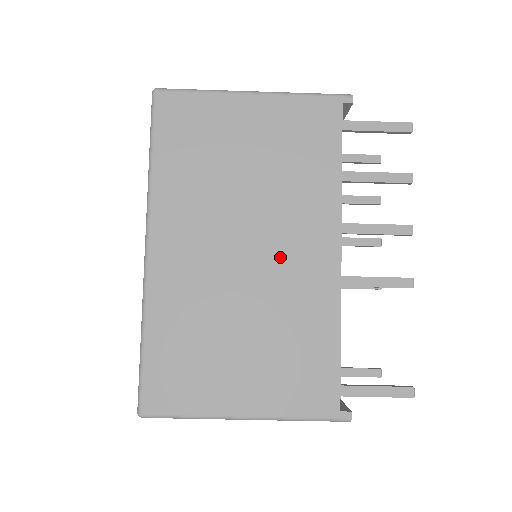
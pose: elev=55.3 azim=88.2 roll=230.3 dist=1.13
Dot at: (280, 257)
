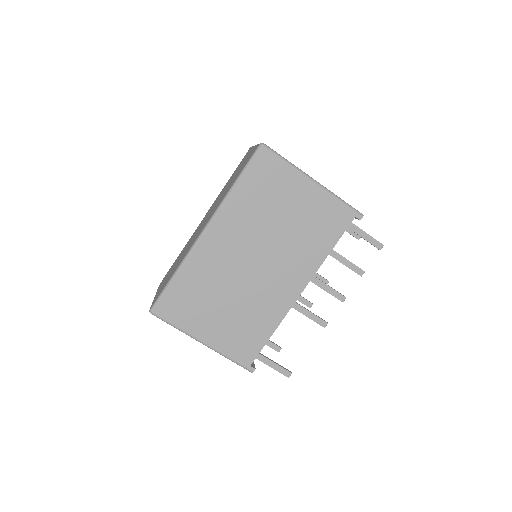
Dot at: (270, 277)
